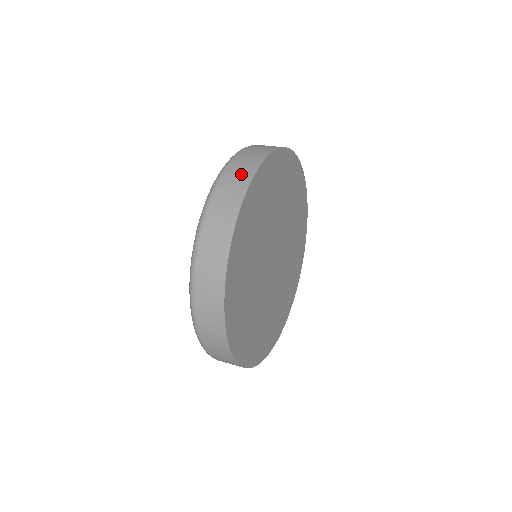
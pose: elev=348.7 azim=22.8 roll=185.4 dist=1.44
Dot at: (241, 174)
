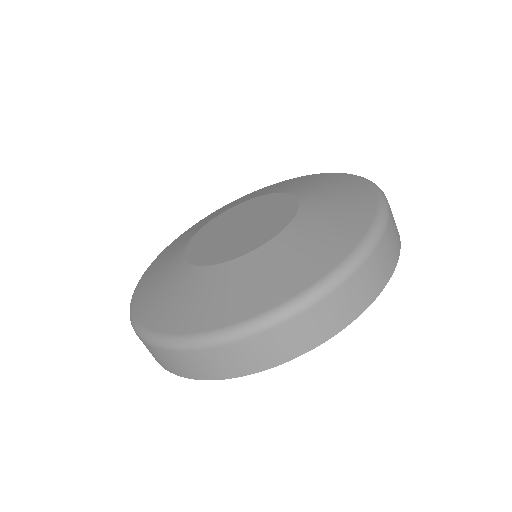
Dot at: occluded
